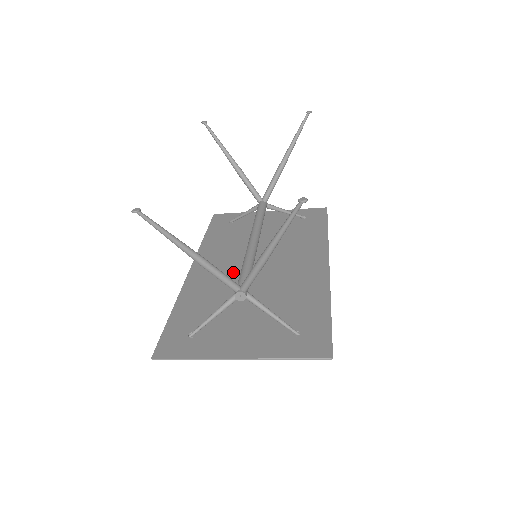
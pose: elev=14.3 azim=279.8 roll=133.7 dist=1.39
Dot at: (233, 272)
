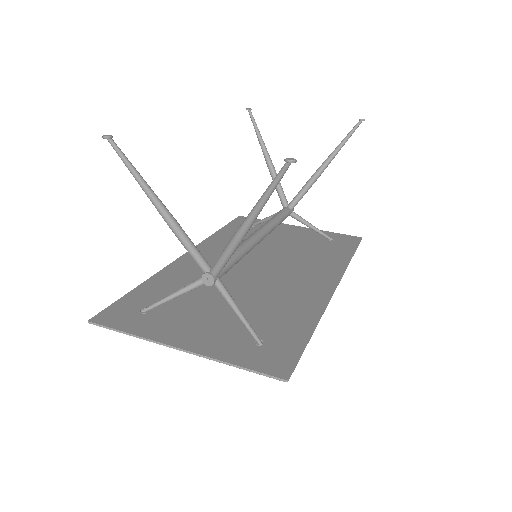
Dot at: occluded
